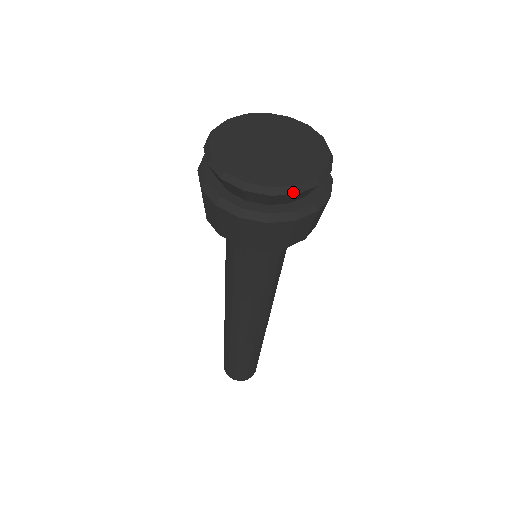
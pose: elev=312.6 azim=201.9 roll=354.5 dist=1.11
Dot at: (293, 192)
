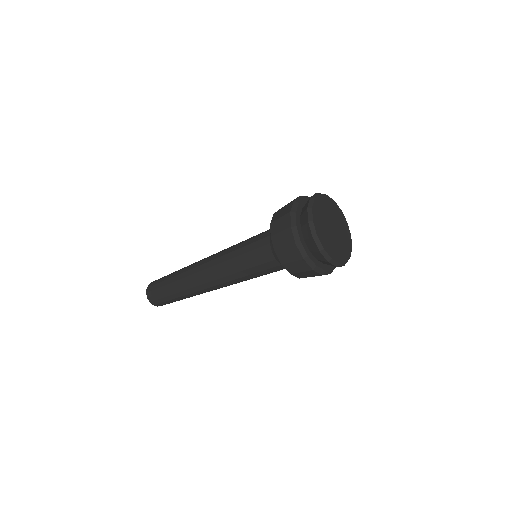
Dot at: (336, 265)
